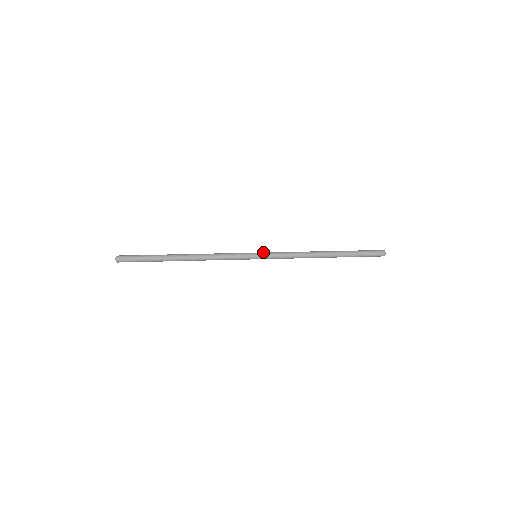
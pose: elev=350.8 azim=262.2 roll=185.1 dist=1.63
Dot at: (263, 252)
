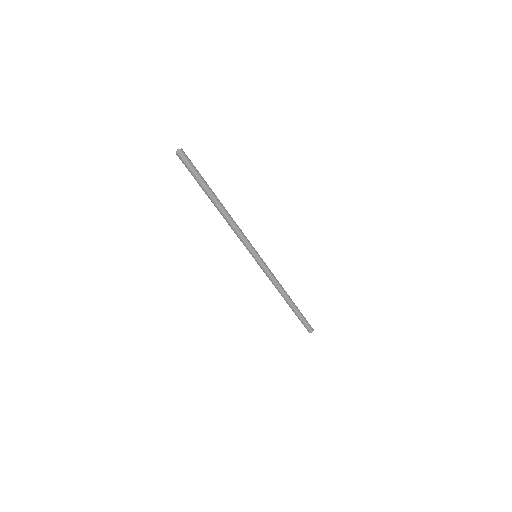
Dot at: (261, 258)
